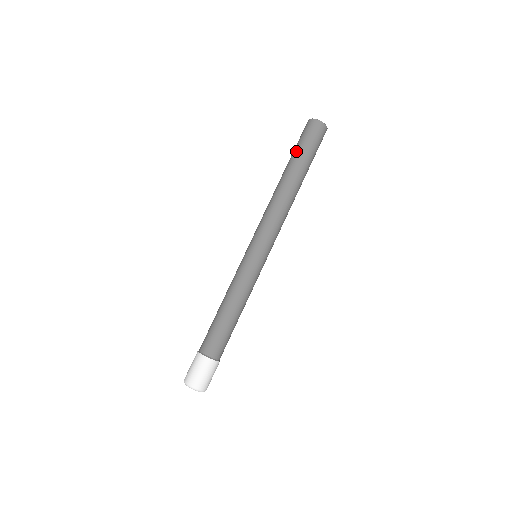
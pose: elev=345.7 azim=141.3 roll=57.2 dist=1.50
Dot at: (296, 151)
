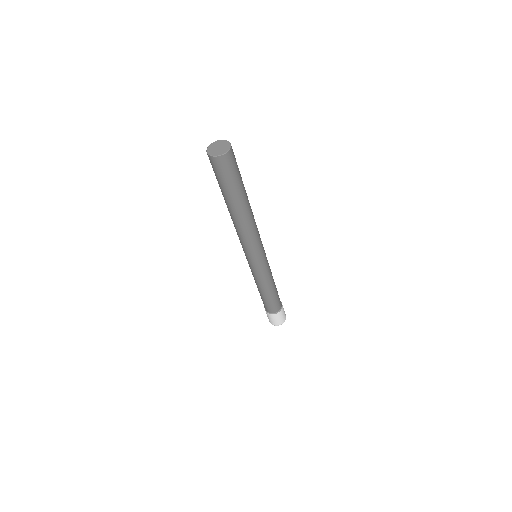
Dot at: (219, 186)
